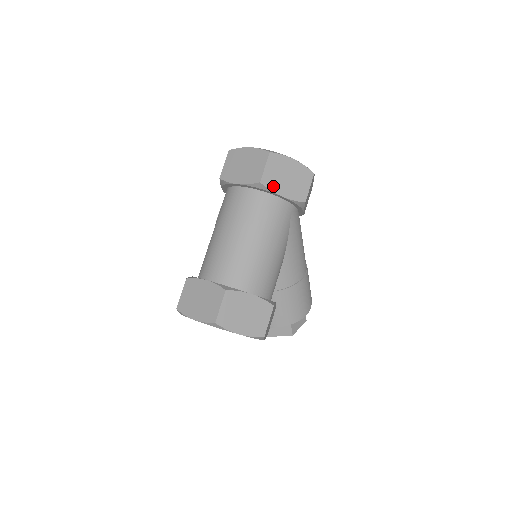
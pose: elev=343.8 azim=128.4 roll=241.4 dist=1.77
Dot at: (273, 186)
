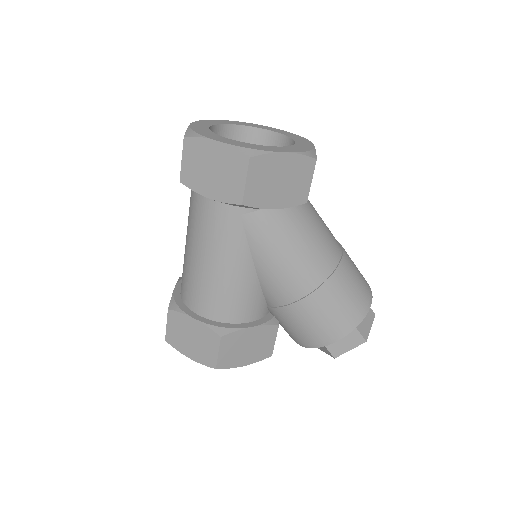
Dot at: (196, 185)
